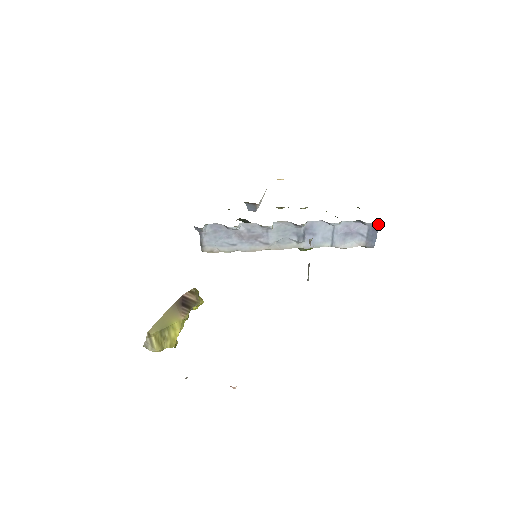
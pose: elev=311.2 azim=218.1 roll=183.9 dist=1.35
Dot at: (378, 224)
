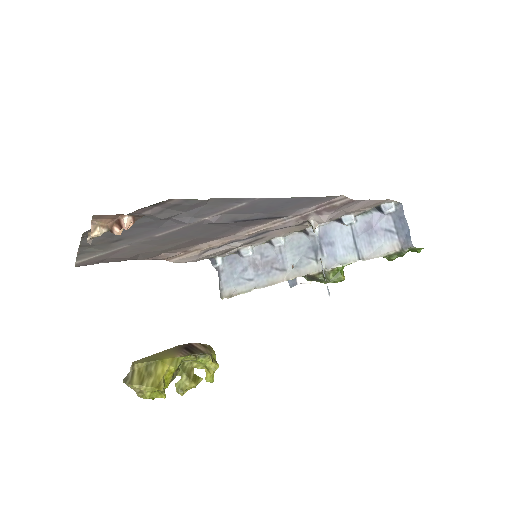
Dot at: (402, 208)
